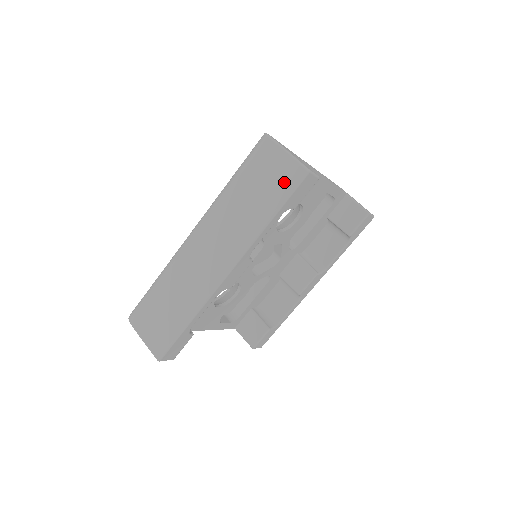
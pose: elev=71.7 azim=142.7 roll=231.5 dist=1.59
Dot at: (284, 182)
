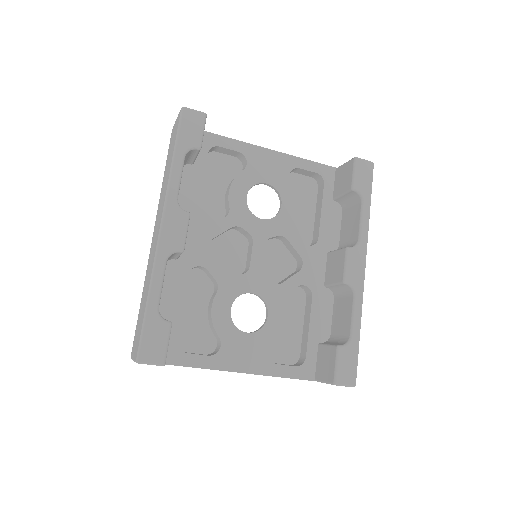
Dot at: (175, 132)
